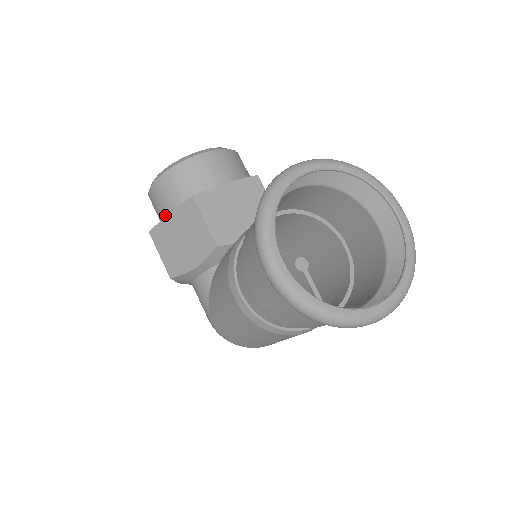
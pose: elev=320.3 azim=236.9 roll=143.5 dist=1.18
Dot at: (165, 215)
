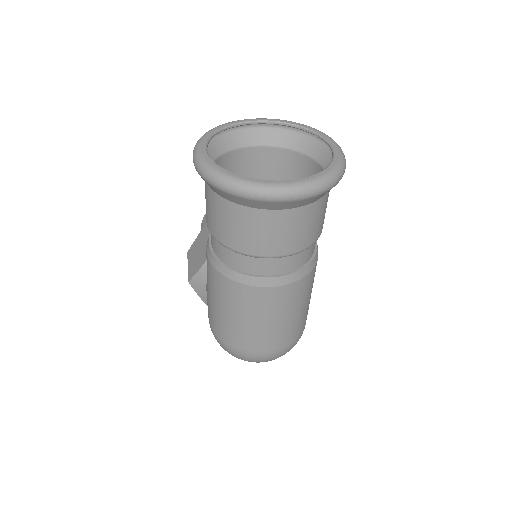
Dot at: occluded
